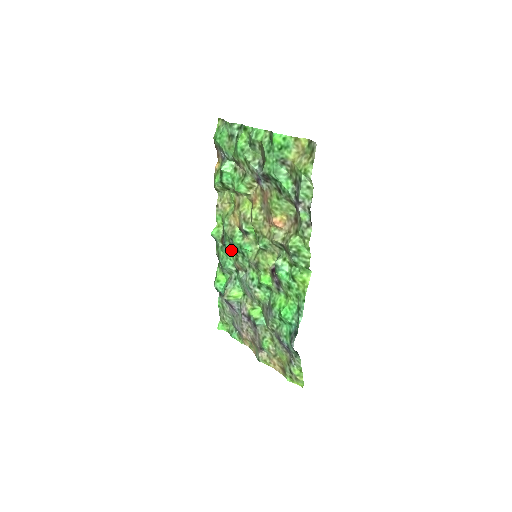
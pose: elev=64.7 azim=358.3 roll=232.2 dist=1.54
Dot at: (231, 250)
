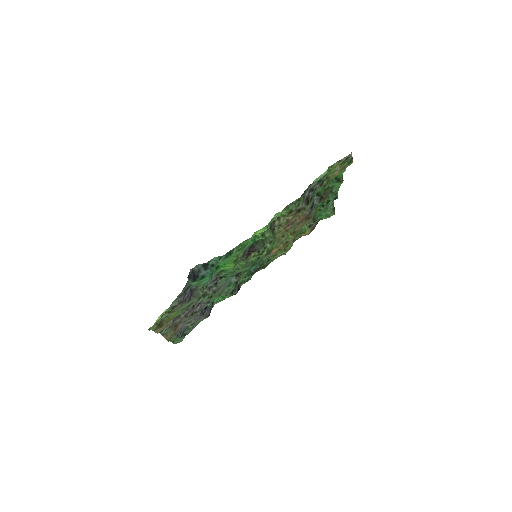
Dot at: occluded
